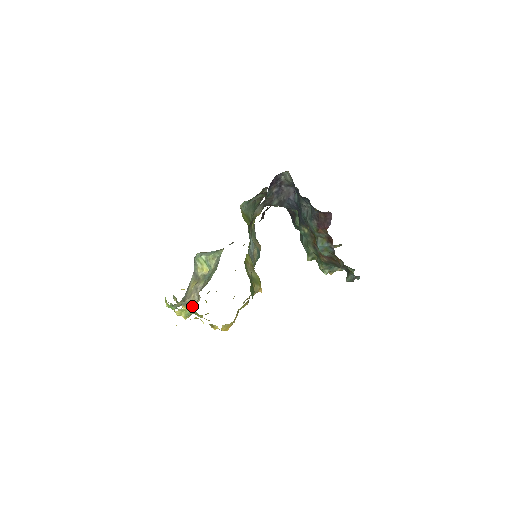
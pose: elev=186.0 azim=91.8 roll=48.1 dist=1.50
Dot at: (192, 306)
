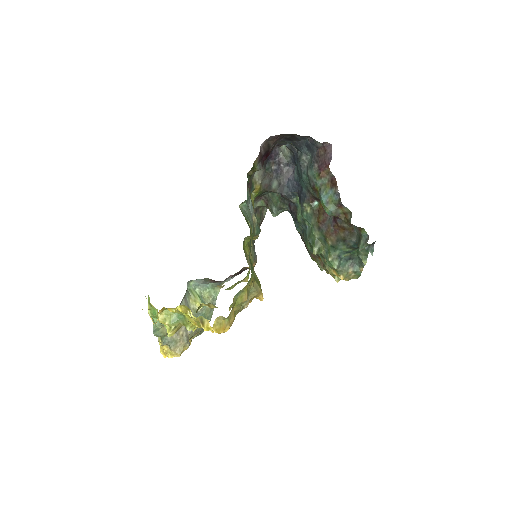
Dot at: (179, 350)
